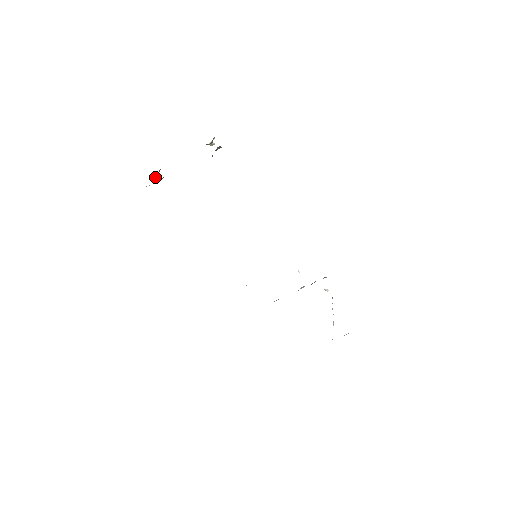
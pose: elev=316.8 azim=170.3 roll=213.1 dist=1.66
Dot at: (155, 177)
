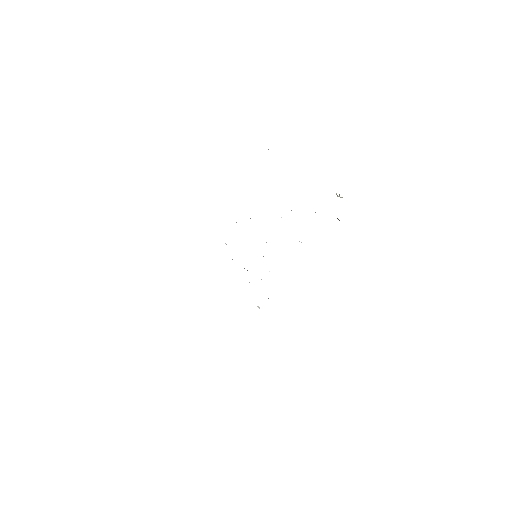
Dot at: occluded
